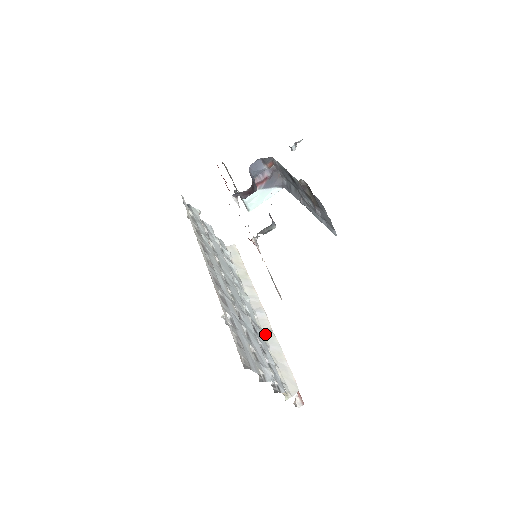
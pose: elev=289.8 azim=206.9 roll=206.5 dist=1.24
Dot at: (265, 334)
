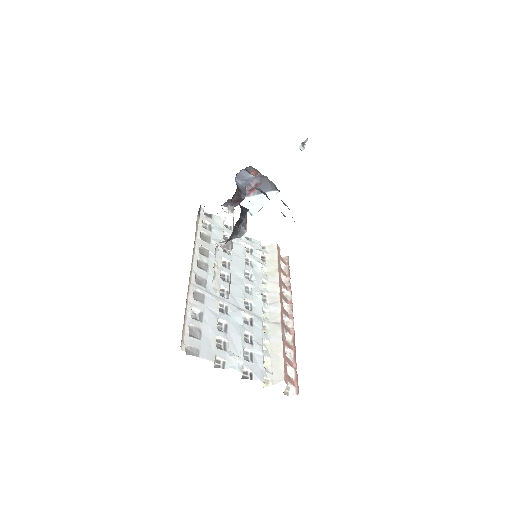
Dot at: (271, 327)
